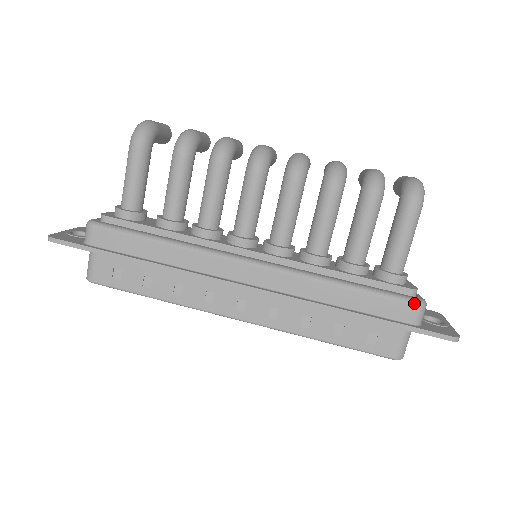
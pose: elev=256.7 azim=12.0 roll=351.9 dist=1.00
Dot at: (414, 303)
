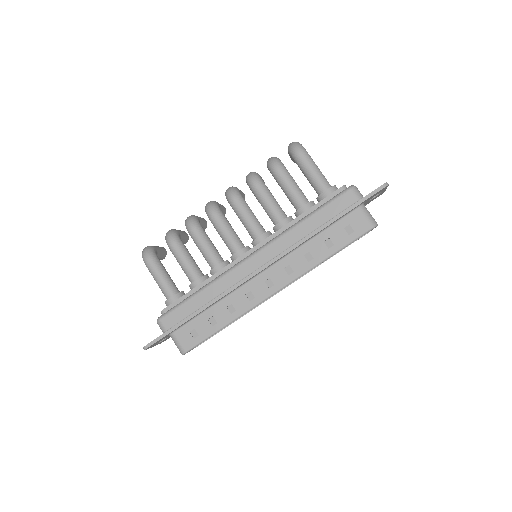
Dot at: (347, 191)
